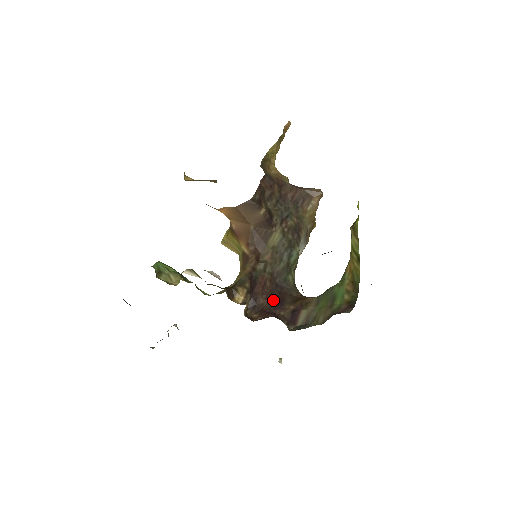
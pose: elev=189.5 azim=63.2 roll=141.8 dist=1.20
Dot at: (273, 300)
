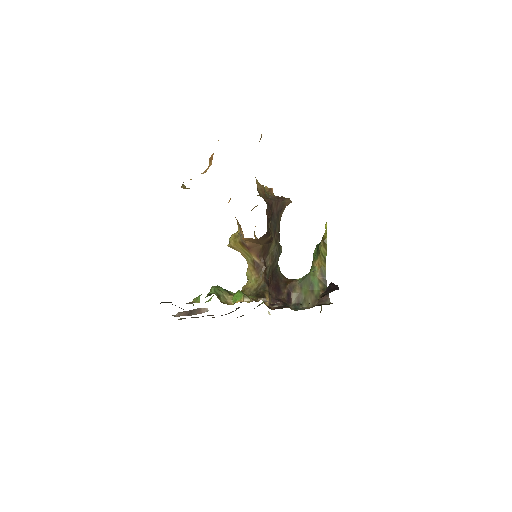
Dot at: (275, 289)
